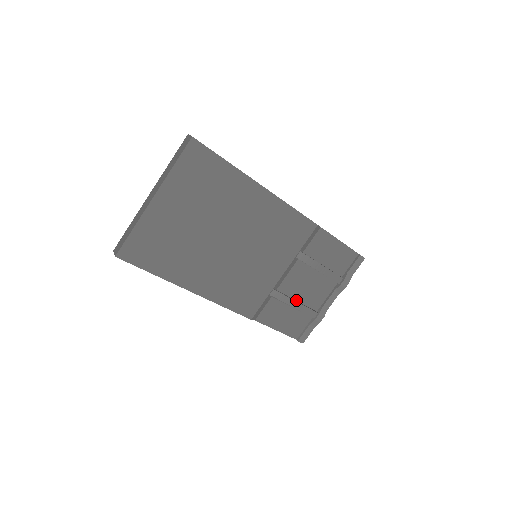
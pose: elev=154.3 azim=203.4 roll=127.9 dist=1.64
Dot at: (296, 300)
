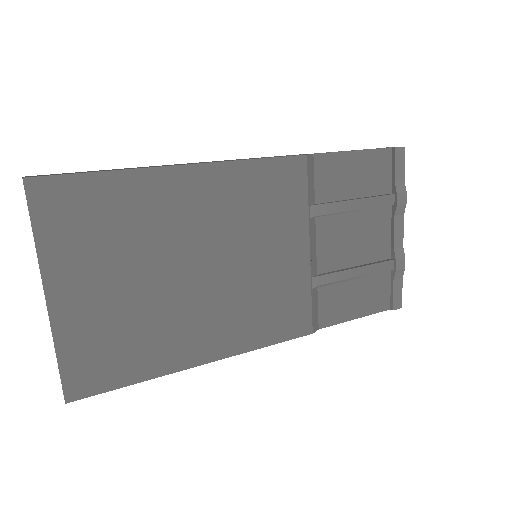
Dot at: (353, 266)
